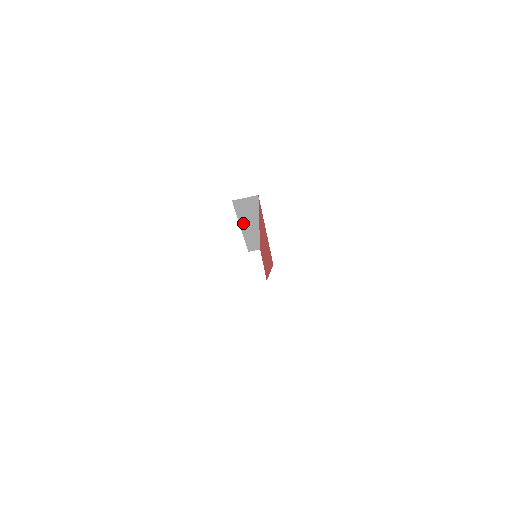
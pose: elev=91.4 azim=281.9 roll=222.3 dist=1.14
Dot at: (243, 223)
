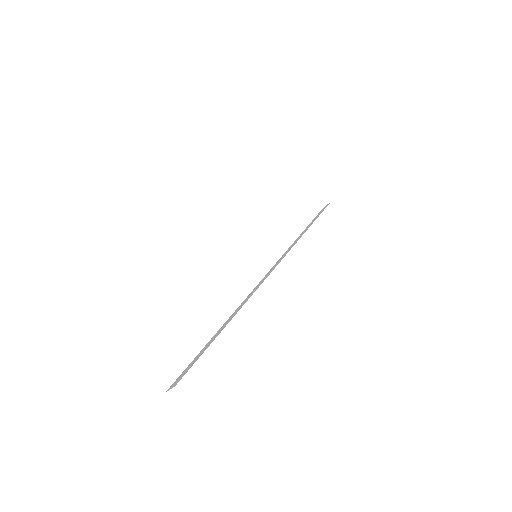
Dot at: occluded
